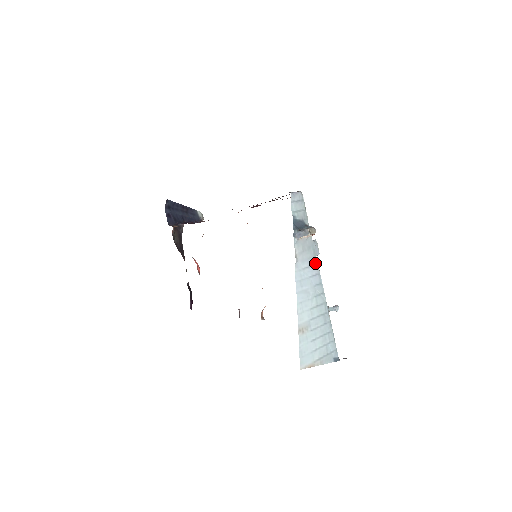
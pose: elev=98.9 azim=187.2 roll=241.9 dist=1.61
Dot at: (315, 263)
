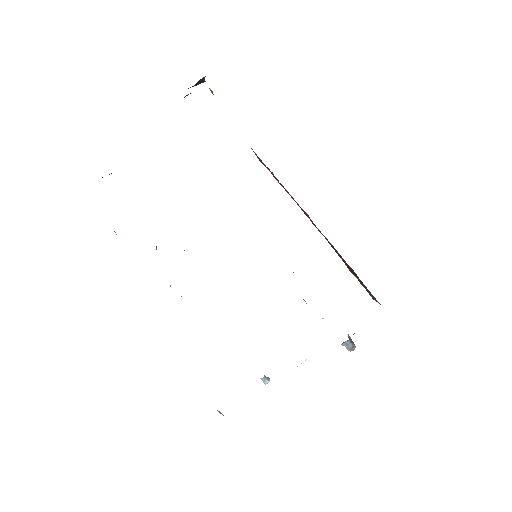
Dot at: occluded
